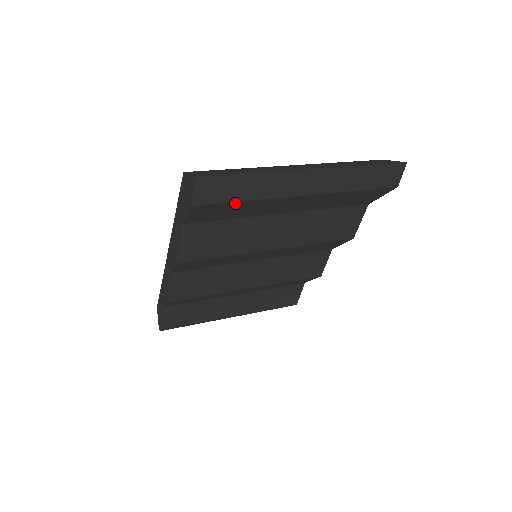
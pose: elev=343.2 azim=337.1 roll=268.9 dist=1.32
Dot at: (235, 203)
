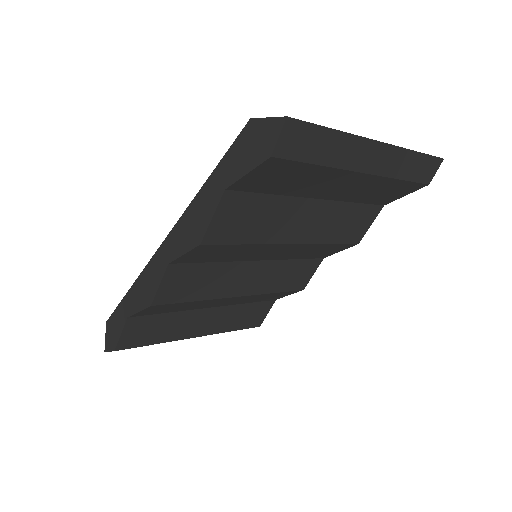
Dot at: (306, 166)
